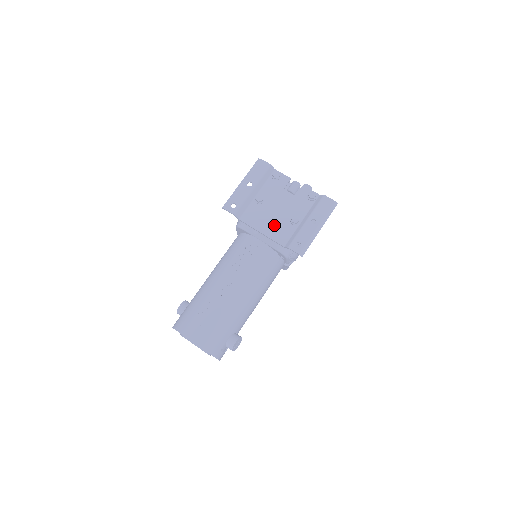
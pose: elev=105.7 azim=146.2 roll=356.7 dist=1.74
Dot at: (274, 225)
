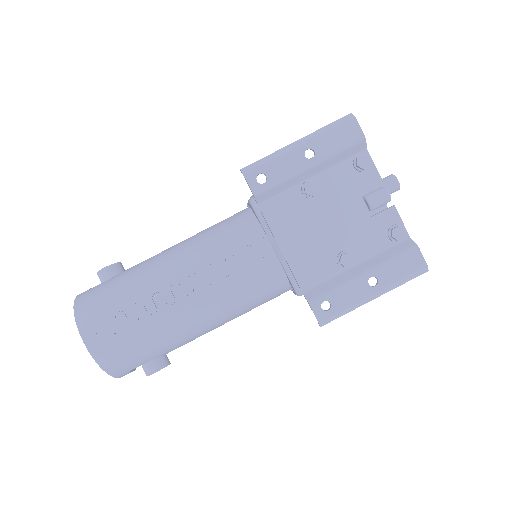
Dot at: (308, 247)
